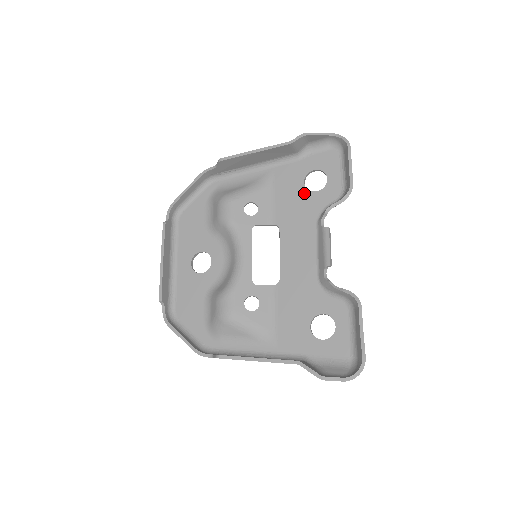
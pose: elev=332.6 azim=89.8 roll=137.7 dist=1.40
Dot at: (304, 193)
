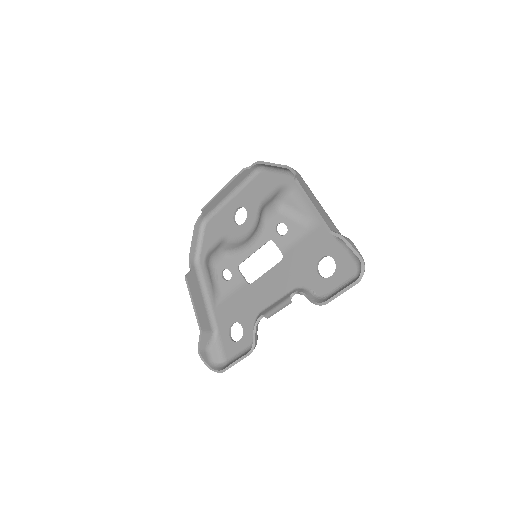
Dot at: (313, 263)
